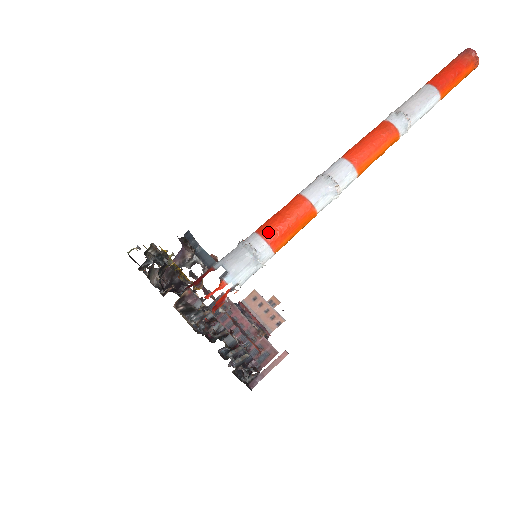
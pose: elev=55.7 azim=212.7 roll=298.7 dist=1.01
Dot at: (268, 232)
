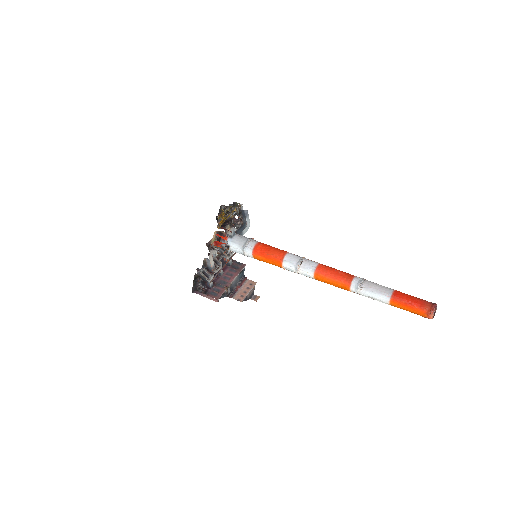
Dot at: (260, 246)
